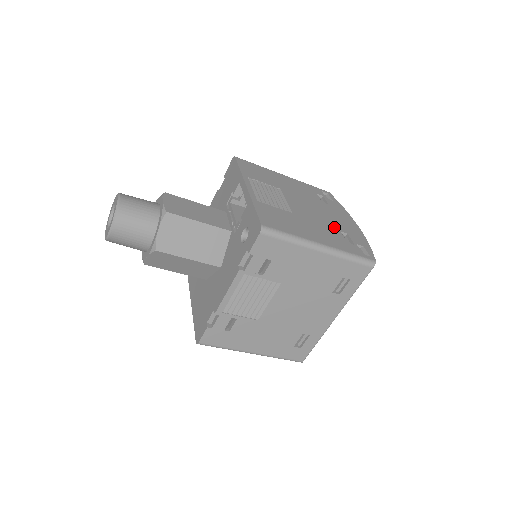
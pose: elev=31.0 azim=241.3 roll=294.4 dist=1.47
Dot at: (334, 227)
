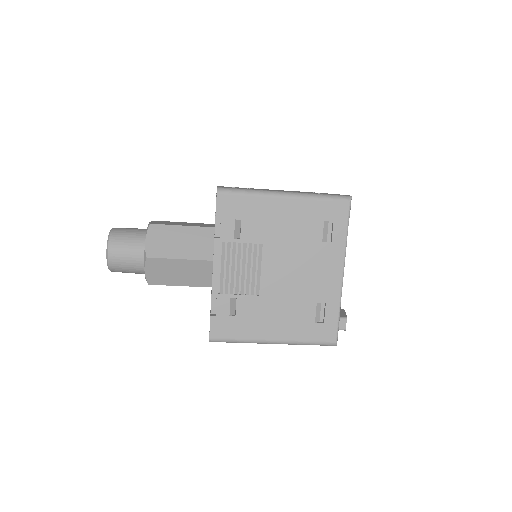
Dot at: occluded
